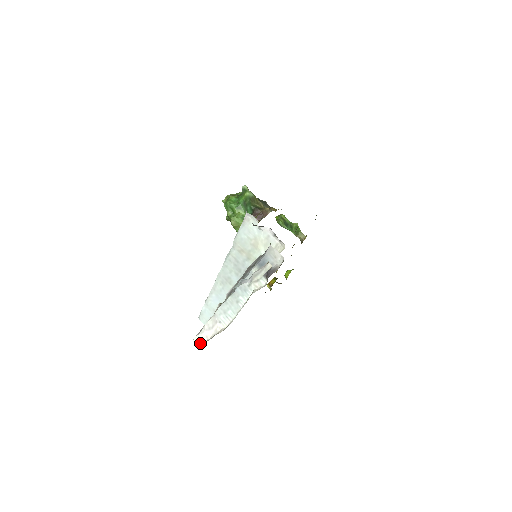
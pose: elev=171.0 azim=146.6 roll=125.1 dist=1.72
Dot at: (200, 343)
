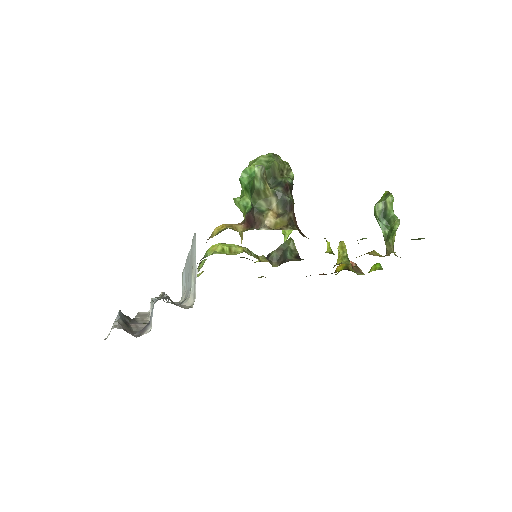
Dot at: occluded
